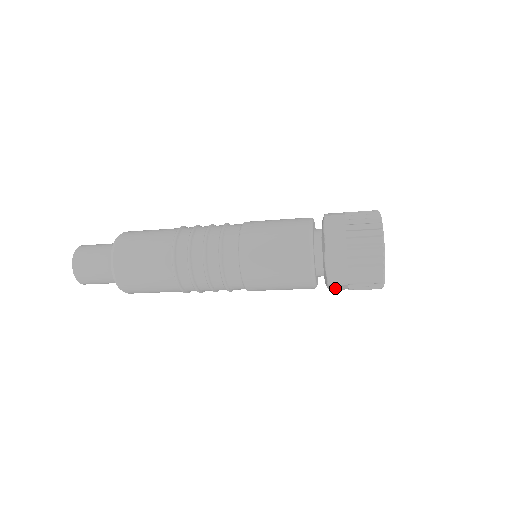
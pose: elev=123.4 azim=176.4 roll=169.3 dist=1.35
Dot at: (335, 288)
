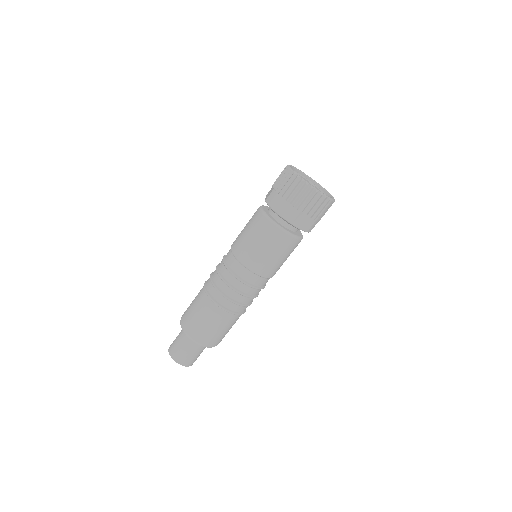
Dot at: occluded
